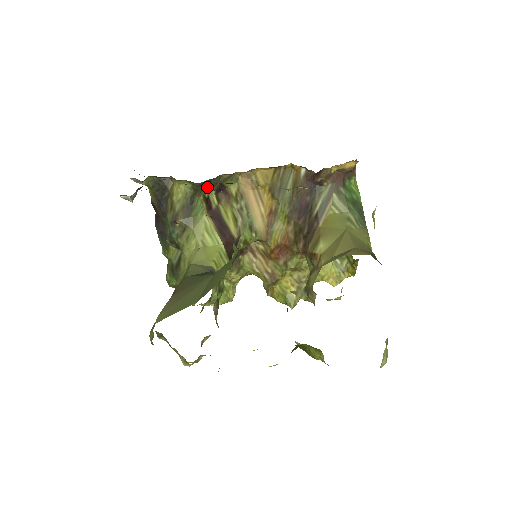
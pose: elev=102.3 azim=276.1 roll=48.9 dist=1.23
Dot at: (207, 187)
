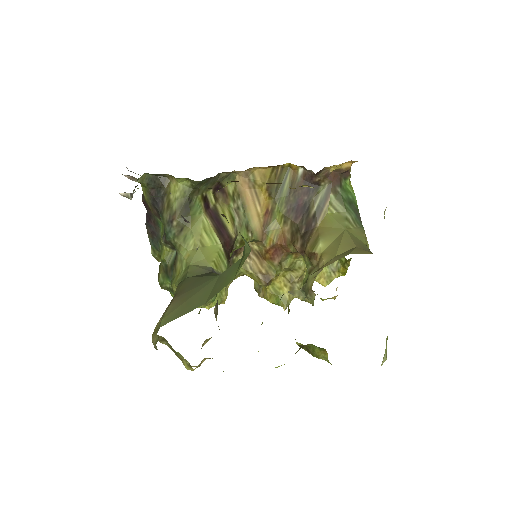
Dot at: (206, 185)
